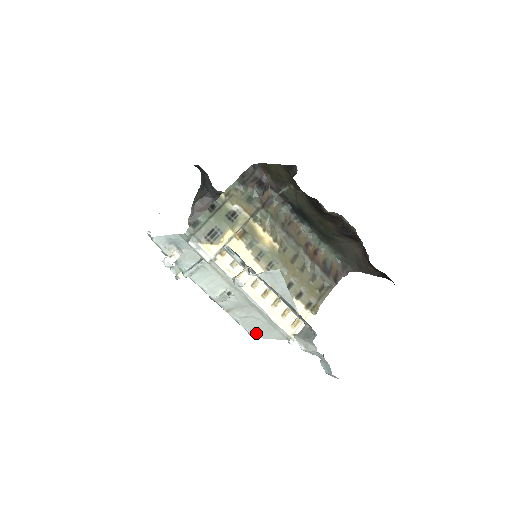
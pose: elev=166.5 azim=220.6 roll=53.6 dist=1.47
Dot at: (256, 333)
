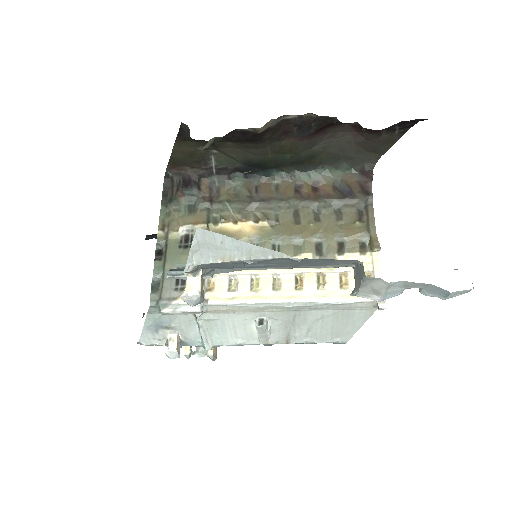
Dot at: (341, 335)
